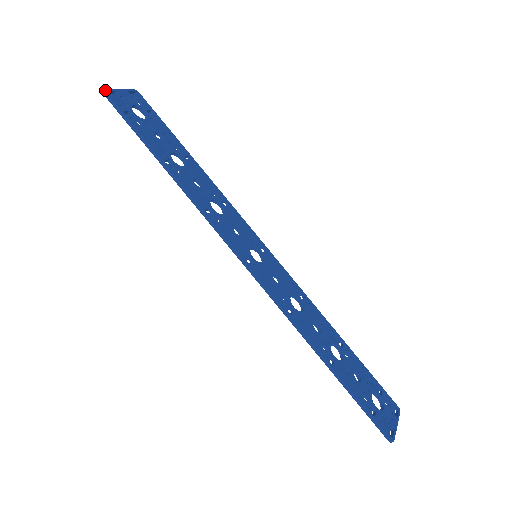
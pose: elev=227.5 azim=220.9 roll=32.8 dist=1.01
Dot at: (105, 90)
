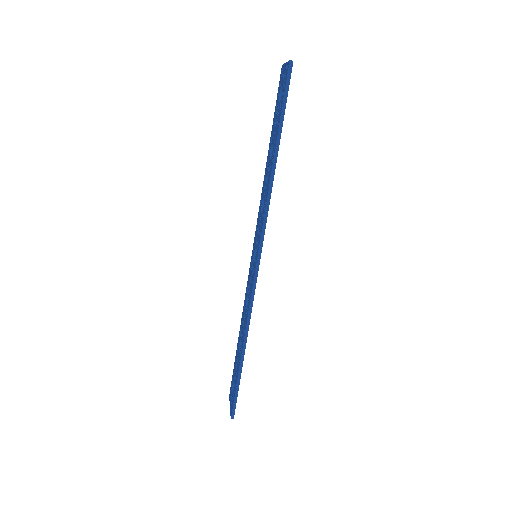
Dot at: occluded
